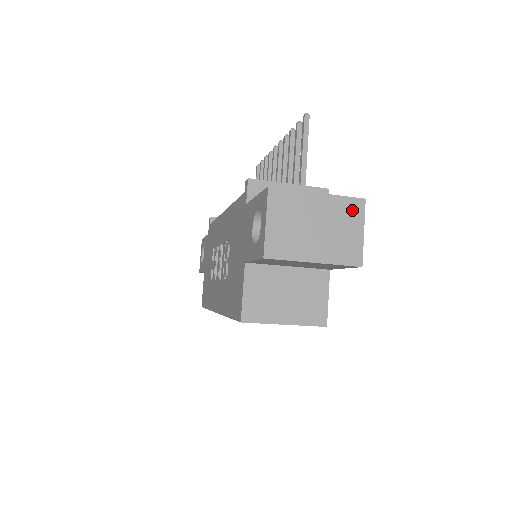
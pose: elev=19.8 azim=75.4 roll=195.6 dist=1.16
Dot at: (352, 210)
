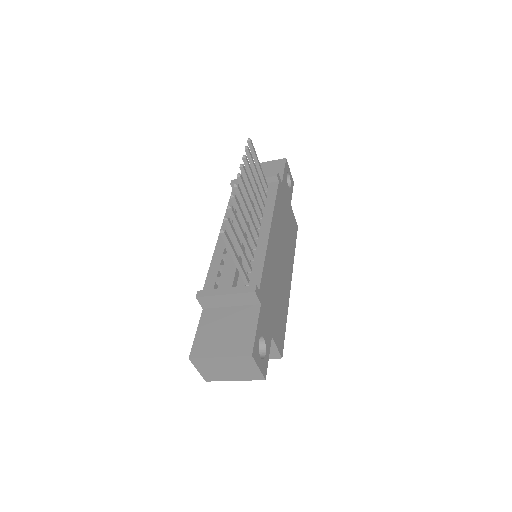
Dot at: (246, 361)
